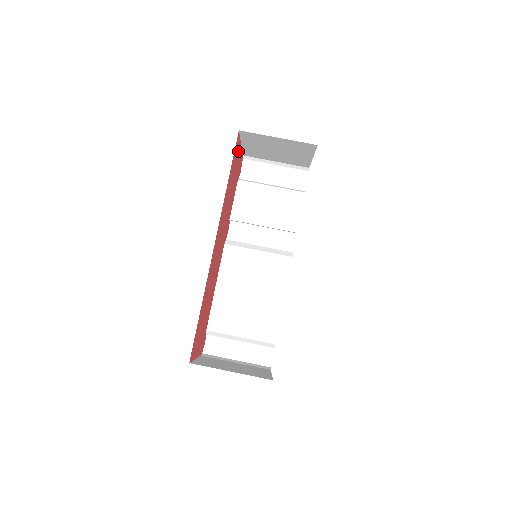
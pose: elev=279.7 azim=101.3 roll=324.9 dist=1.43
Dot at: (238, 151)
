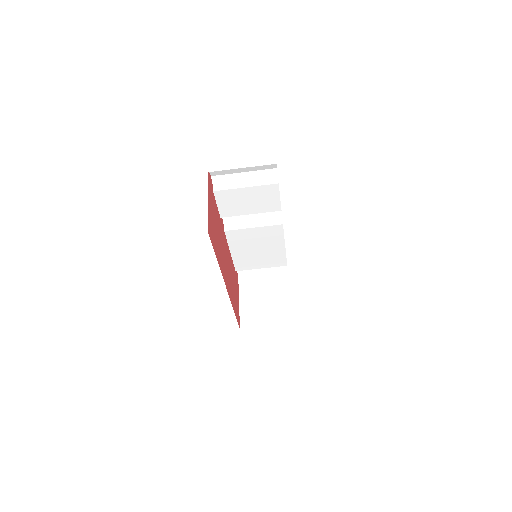
Dot at: (210, 215)
